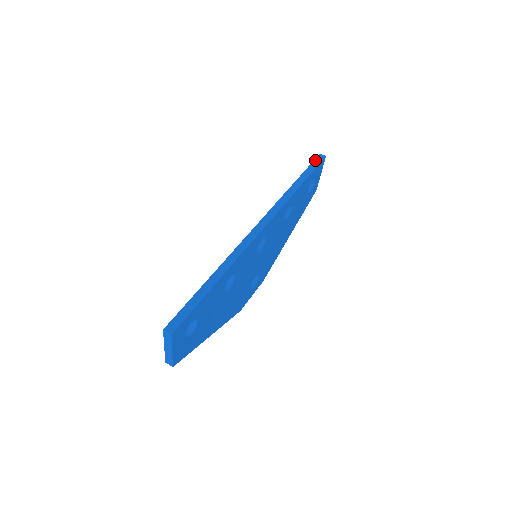
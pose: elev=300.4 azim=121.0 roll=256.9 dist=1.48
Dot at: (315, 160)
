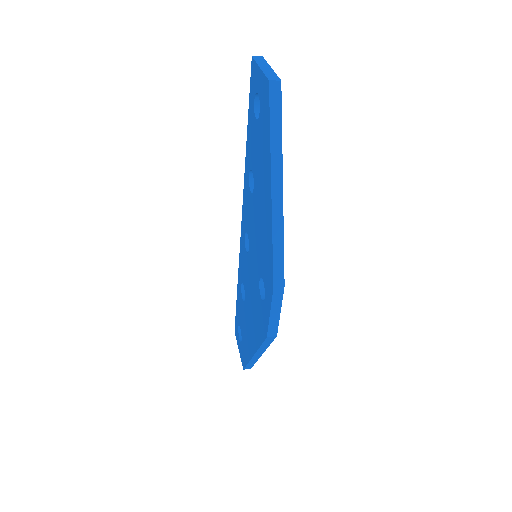
Dot at: occluded
